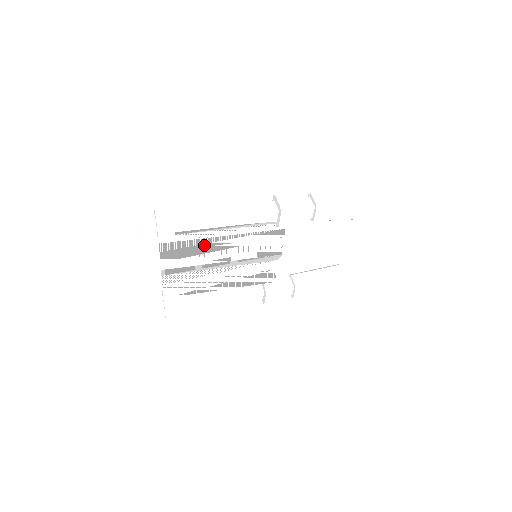
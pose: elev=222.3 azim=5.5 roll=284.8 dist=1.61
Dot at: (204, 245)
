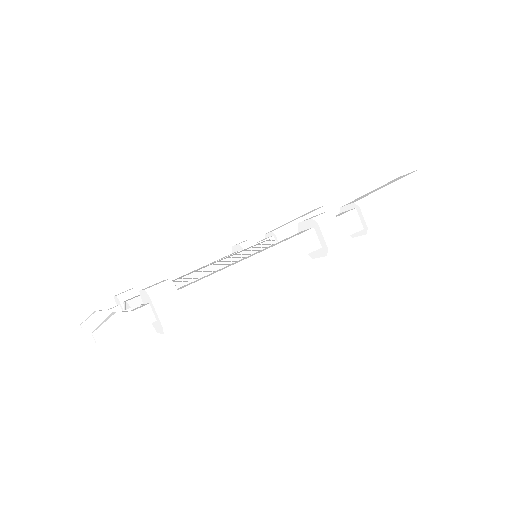
Dot at: occluded
